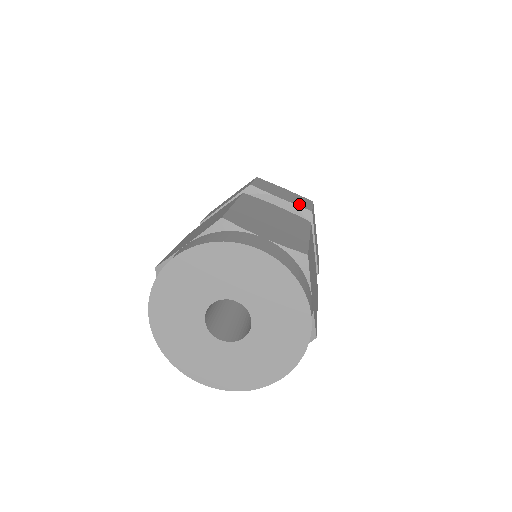
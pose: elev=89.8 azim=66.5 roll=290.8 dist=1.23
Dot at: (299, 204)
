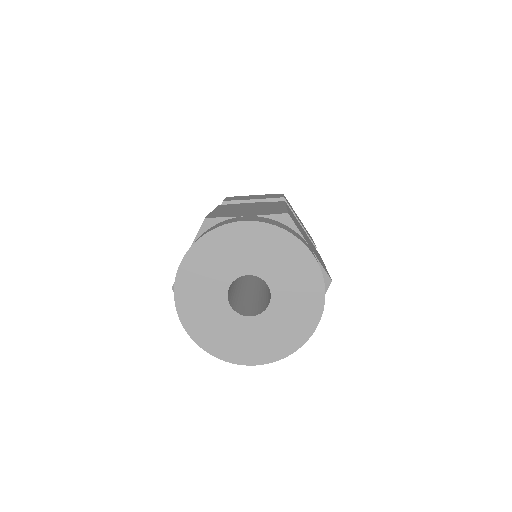
Dot at: (271, 197)
